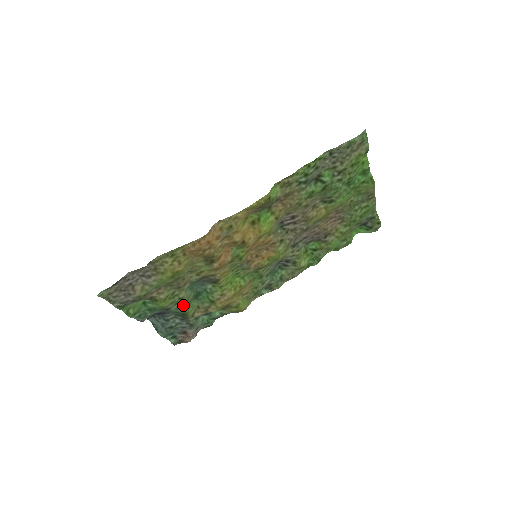
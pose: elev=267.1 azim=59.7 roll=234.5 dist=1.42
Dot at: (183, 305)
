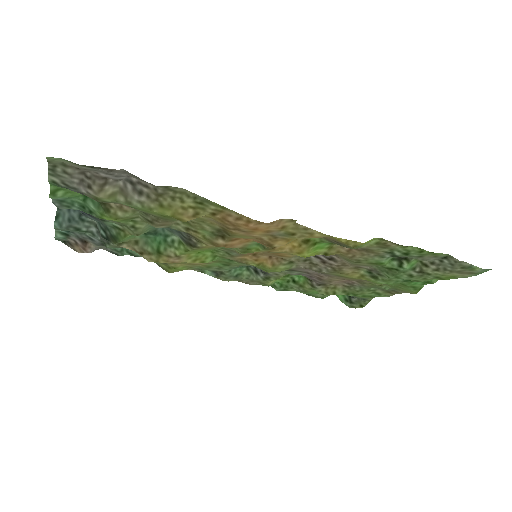
Dot at: (126, 231)
